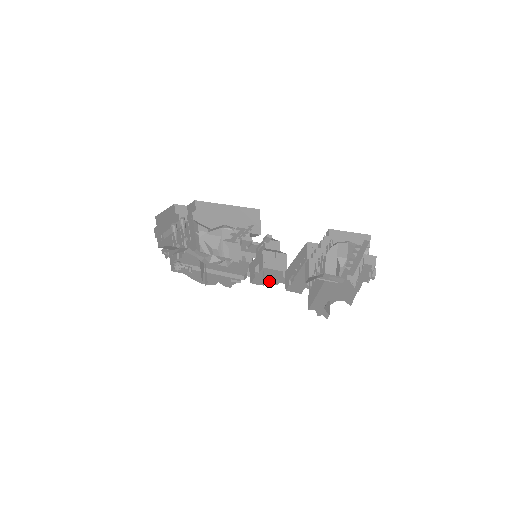
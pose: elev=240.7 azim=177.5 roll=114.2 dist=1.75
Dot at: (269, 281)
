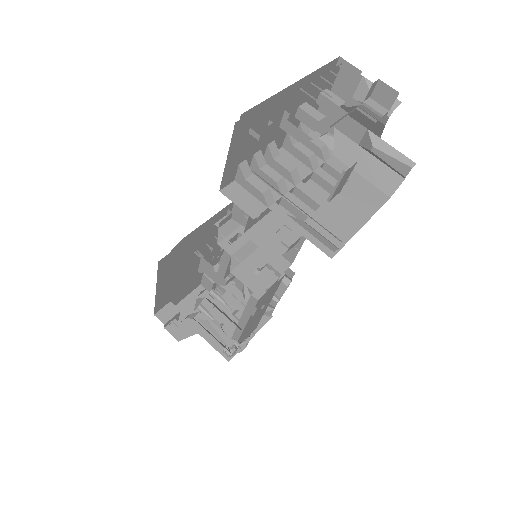
Dot at: (261, 270)
